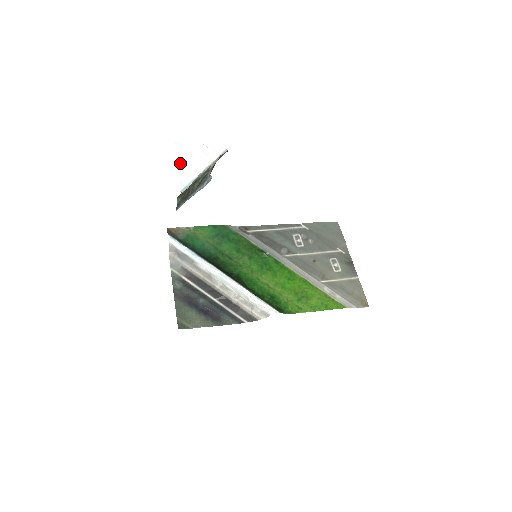
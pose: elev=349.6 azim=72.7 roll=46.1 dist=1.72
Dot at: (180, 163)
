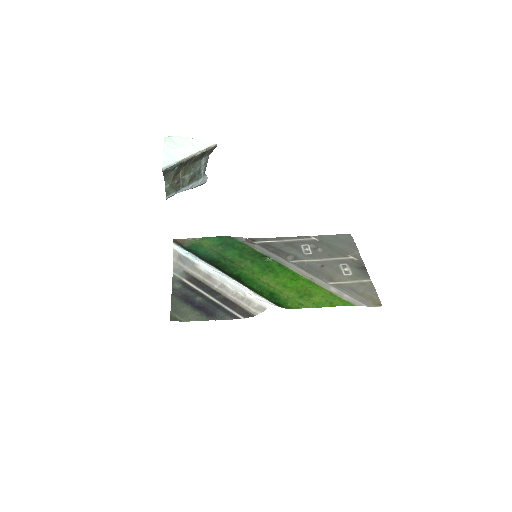
Dot at: (166, 149)
